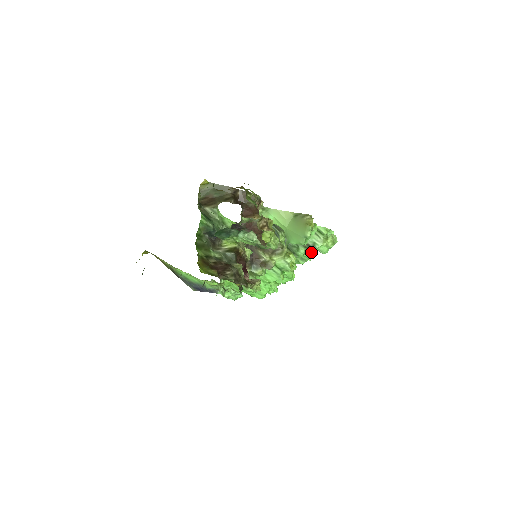
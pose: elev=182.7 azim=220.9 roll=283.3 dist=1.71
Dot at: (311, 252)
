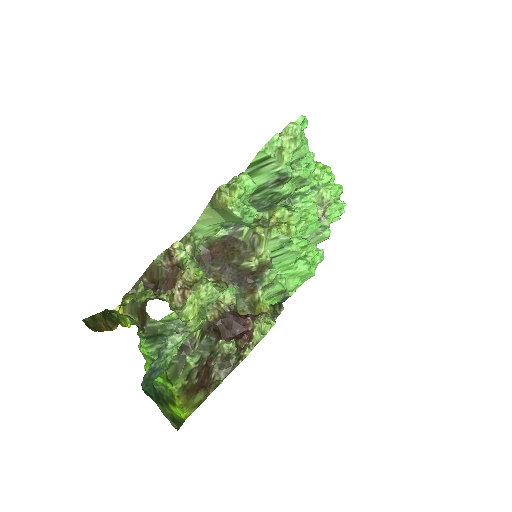
Dot at: (292, 176)
